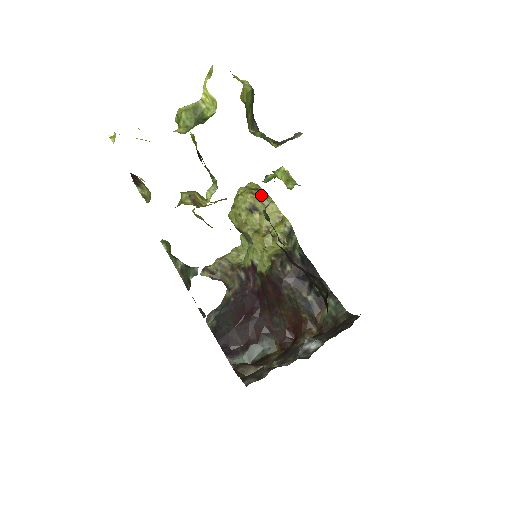
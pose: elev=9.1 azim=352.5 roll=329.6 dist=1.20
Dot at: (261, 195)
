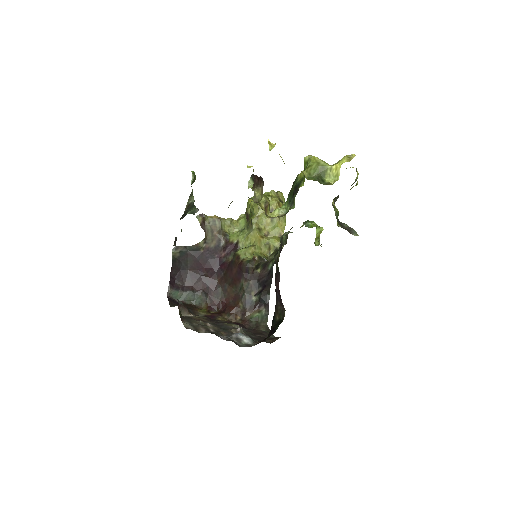
Dot at: occluded
